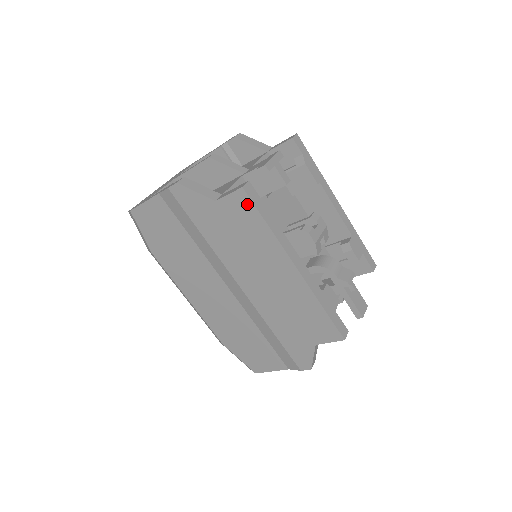
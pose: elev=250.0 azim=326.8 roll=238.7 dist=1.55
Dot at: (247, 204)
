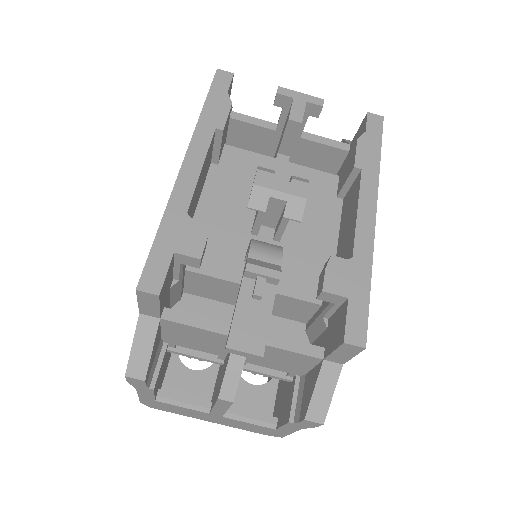
Dot at: occluded
